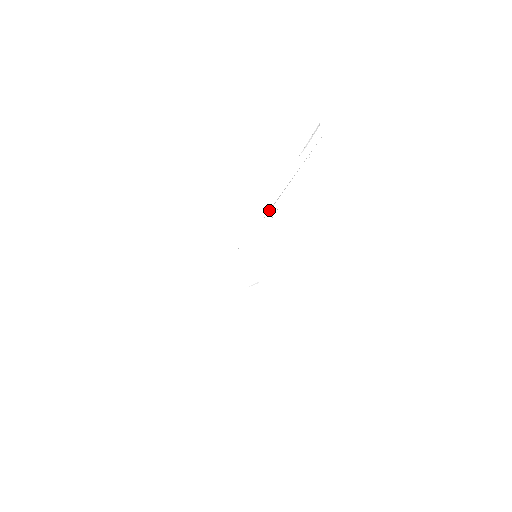
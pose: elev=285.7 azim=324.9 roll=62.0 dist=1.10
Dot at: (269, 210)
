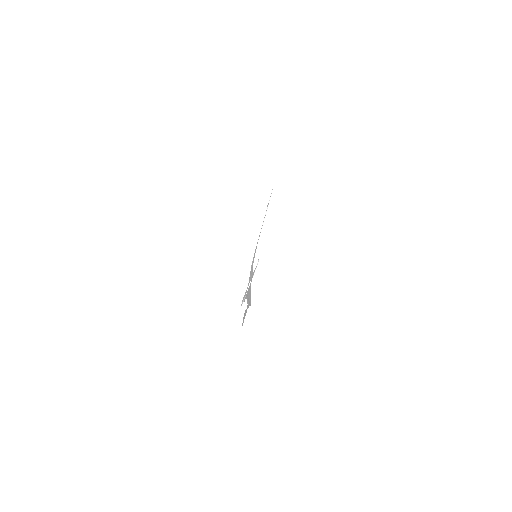
Dot at: occluded
